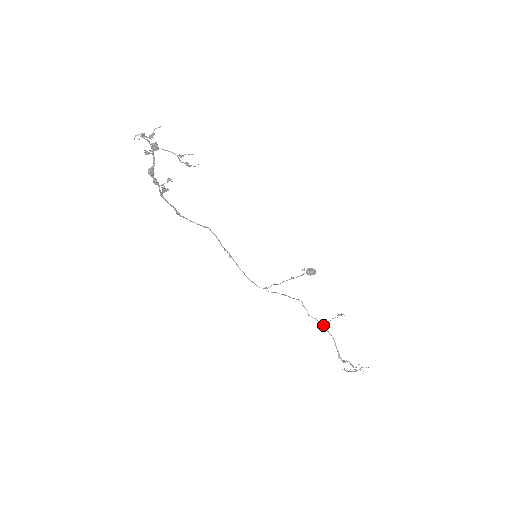
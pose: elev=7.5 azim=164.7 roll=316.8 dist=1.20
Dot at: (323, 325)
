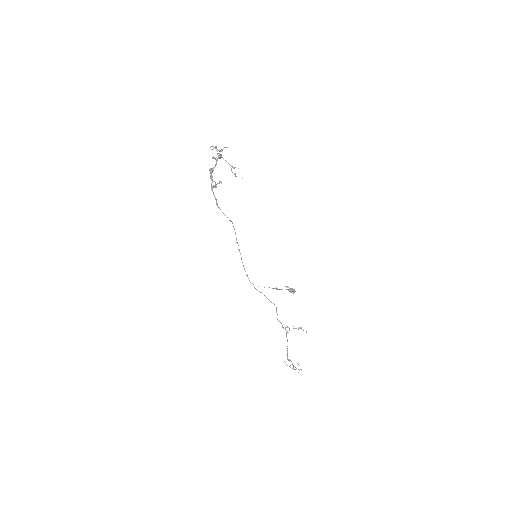
Dot at: occluded
